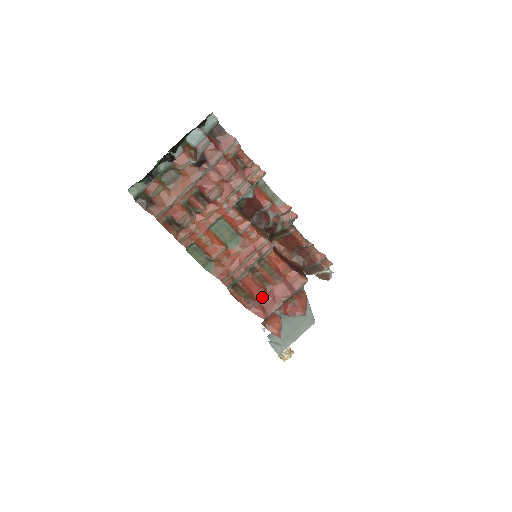
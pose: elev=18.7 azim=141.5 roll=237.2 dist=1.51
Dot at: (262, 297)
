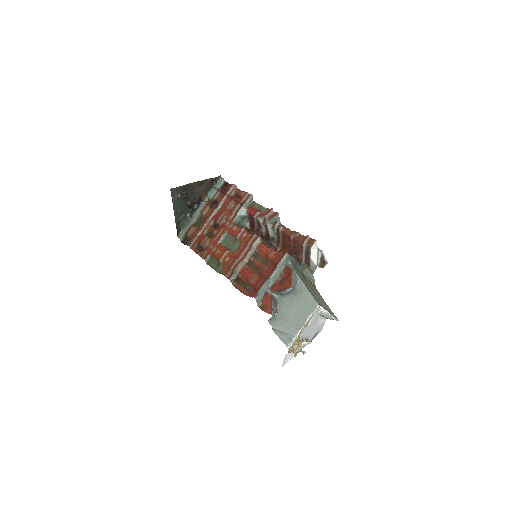
Dot at: (255, 281)
